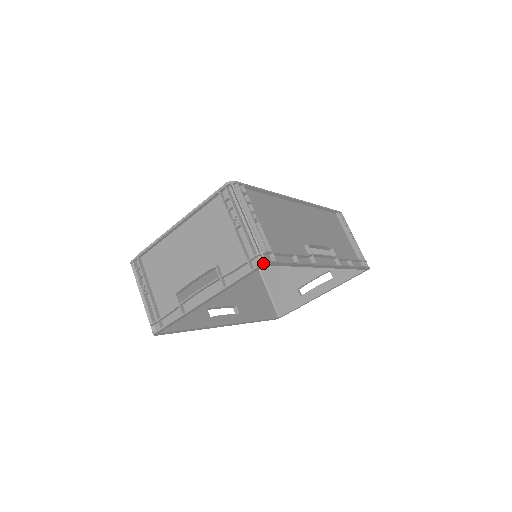
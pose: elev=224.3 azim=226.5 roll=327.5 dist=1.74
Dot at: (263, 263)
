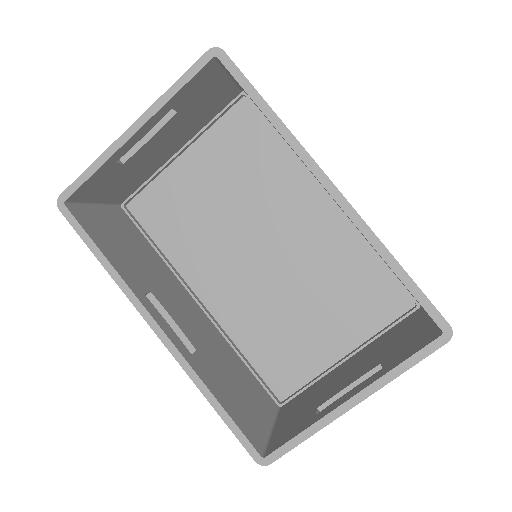
Dot at: (213, 48)
